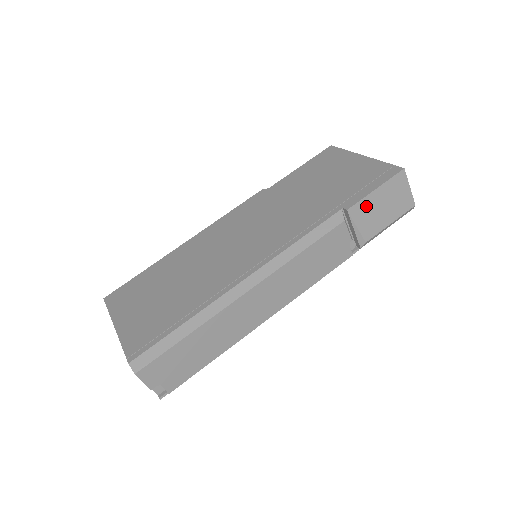
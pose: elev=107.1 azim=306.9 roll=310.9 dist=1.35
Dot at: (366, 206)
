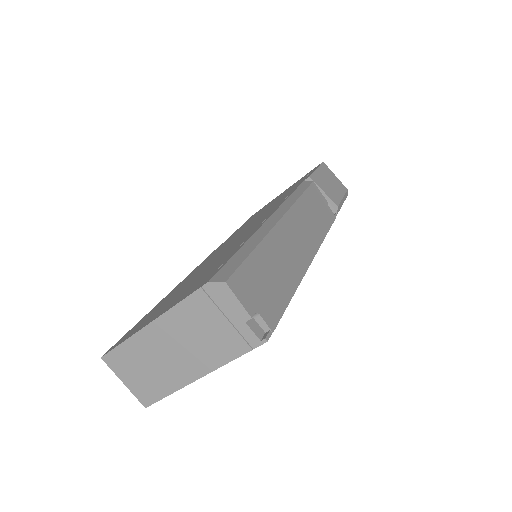
Dot at: (319, 179)
